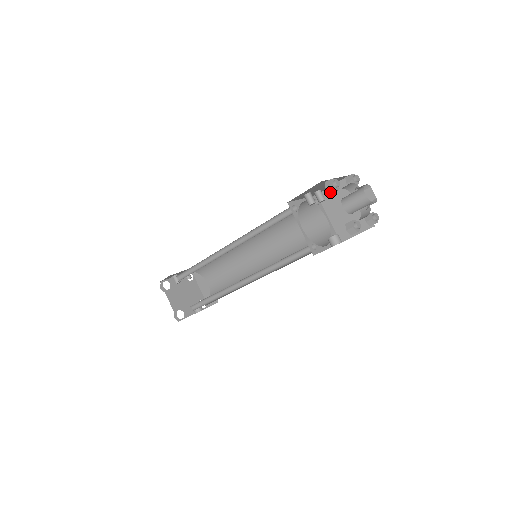
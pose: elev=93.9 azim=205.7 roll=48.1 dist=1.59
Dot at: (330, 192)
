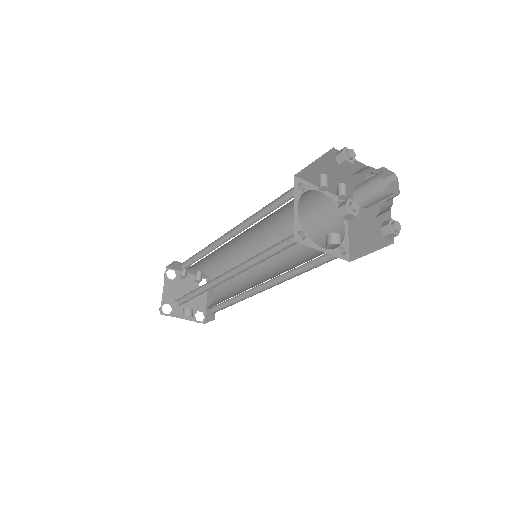
Dot at: (339, 162)
